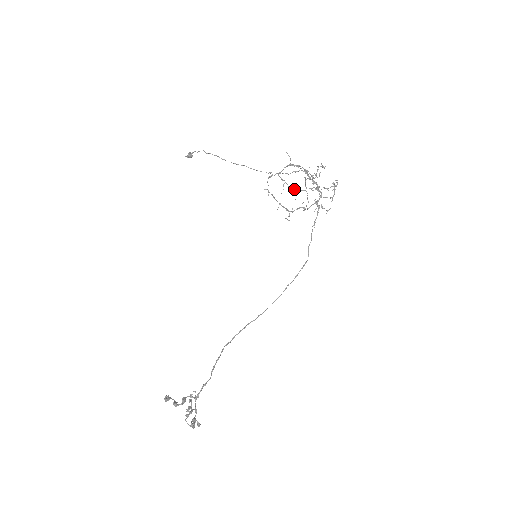
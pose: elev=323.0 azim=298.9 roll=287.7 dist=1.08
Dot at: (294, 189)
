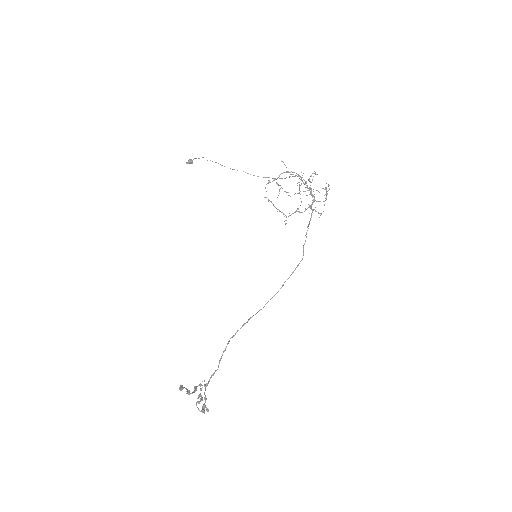
Dot at: occluded
